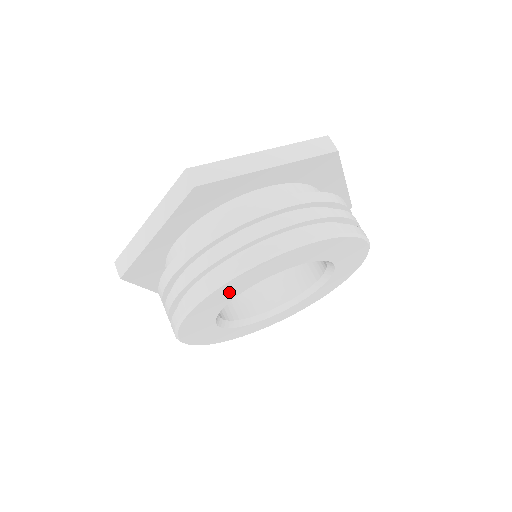
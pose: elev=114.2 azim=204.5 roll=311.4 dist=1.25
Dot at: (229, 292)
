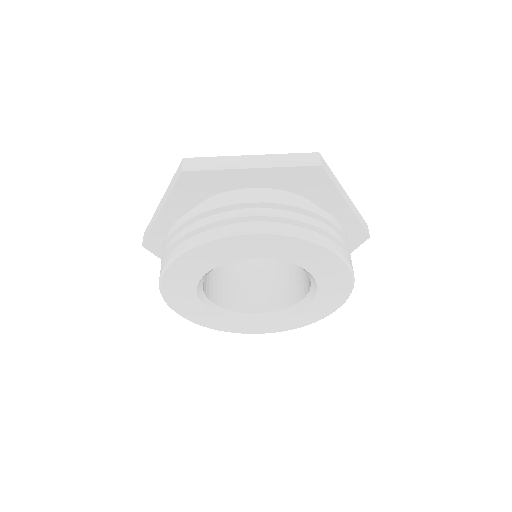
Dot at: (195, 265)
